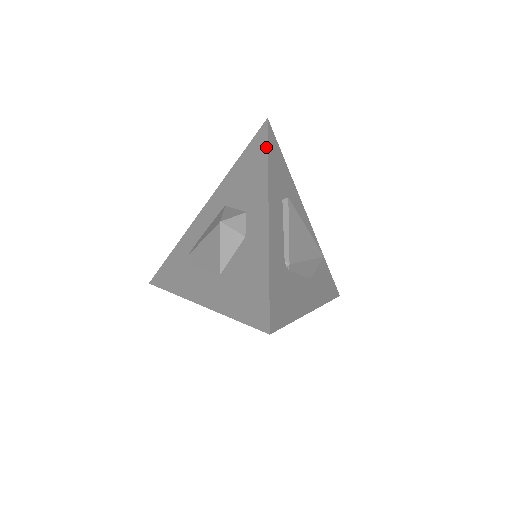
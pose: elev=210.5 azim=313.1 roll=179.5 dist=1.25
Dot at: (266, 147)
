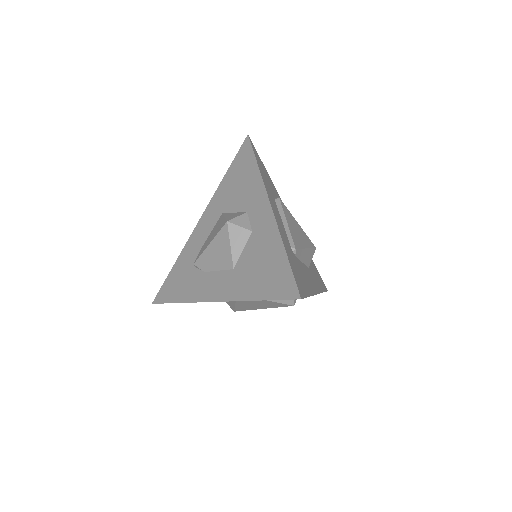
Dot at: (253, 156)
